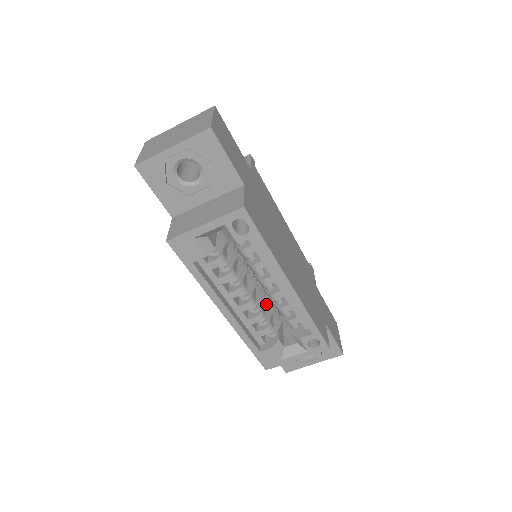
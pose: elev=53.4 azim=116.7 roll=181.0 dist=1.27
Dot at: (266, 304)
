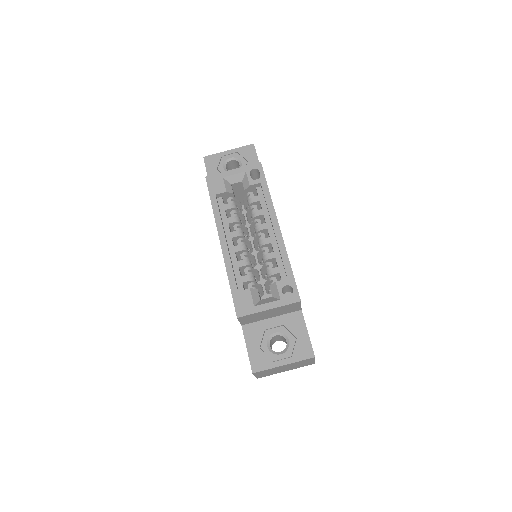
Dot at: occluded
